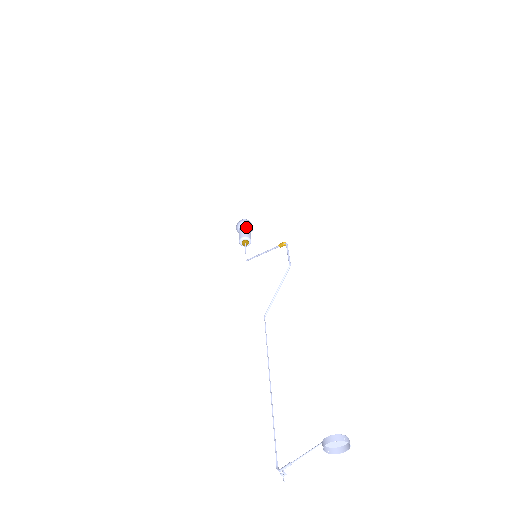
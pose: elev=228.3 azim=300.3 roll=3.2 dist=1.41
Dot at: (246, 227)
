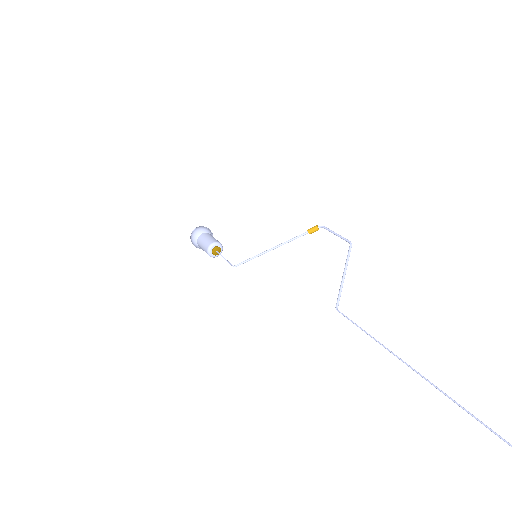
Dot at: (210, 234)
